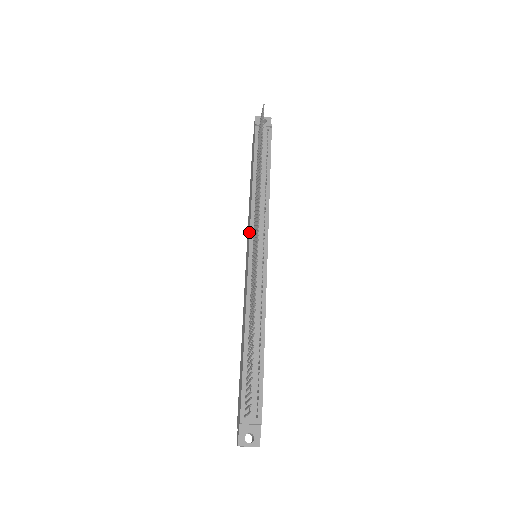
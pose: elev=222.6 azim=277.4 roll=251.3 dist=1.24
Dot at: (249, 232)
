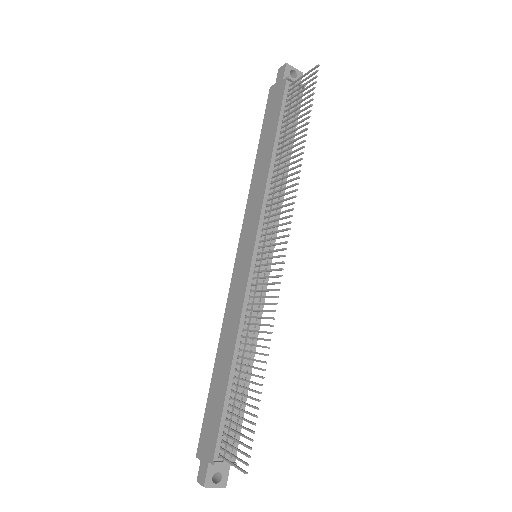
Dot at: (256, 225)
